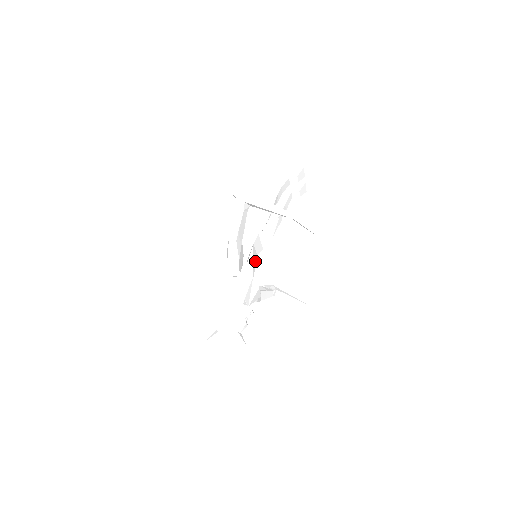
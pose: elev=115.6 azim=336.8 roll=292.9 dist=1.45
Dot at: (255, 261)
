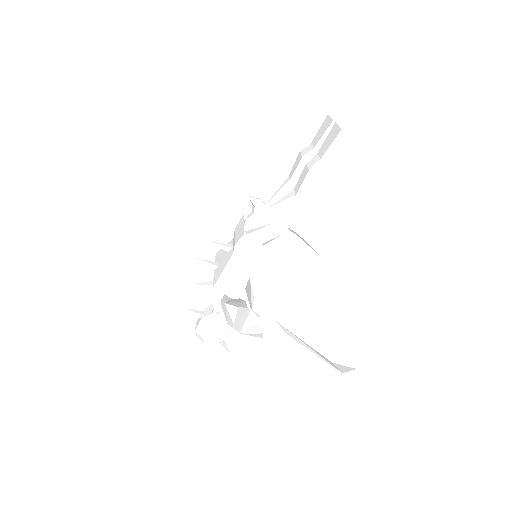
Dot at: occluded
